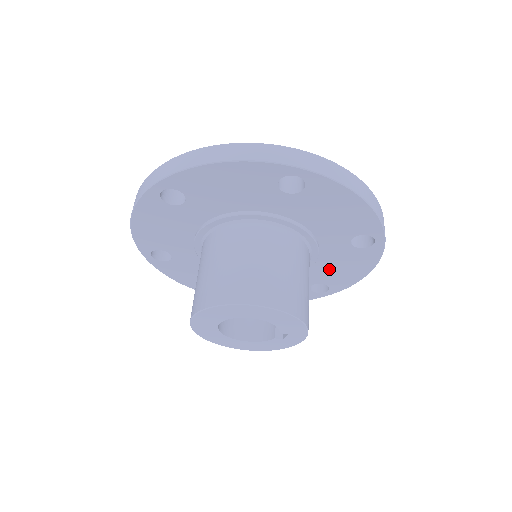
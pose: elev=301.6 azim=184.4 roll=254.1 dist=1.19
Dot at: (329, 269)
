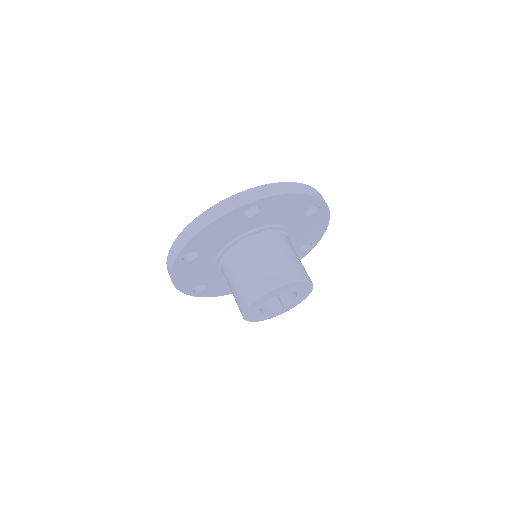
Dot at: occluded
